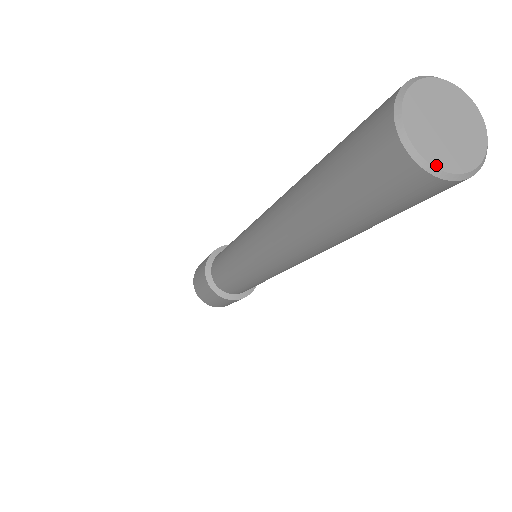
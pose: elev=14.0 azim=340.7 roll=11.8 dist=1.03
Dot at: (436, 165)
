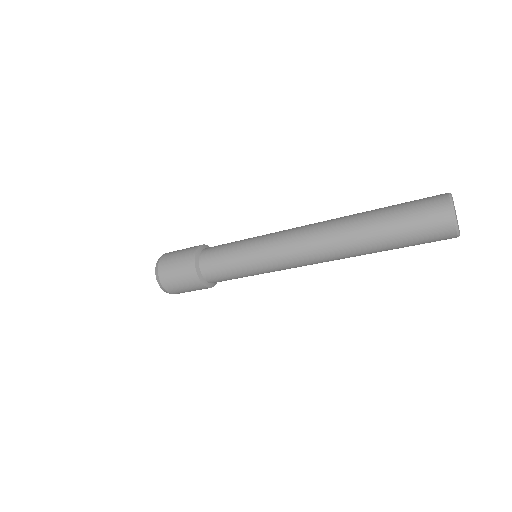
Dot at: (457, 223)
